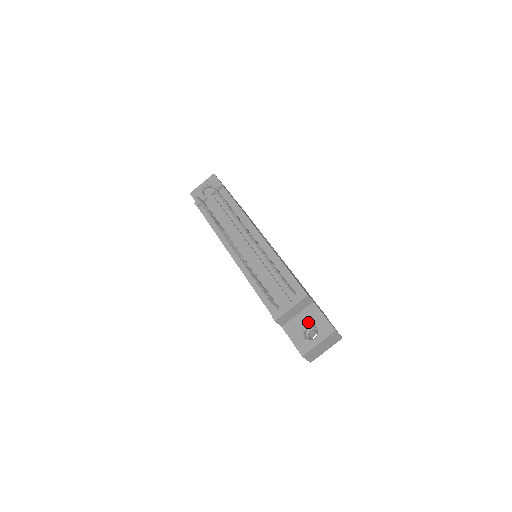
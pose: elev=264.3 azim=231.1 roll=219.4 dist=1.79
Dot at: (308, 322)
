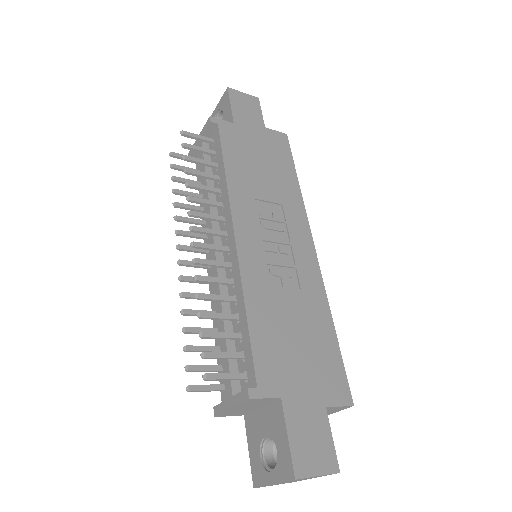
Dot at: (268, 432)
